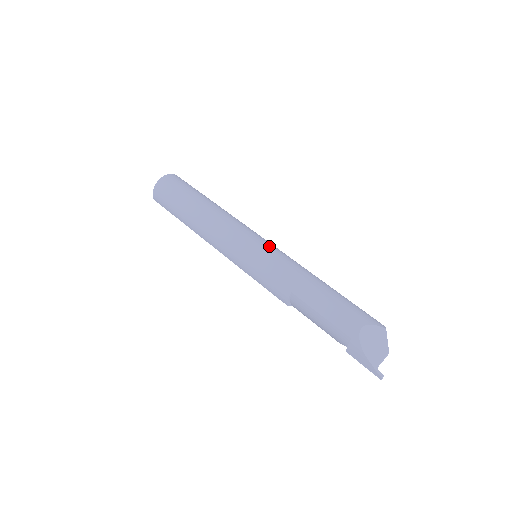
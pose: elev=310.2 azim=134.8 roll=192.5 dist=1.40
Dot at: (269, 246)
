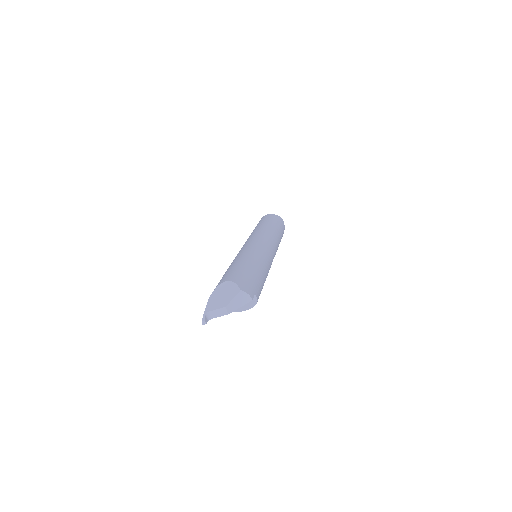
Dot at: (260, 244)
